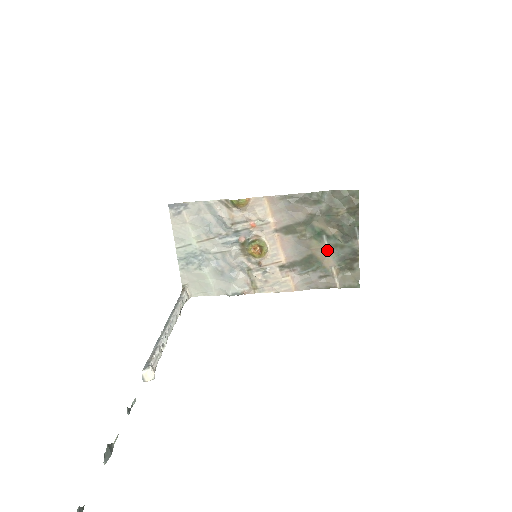
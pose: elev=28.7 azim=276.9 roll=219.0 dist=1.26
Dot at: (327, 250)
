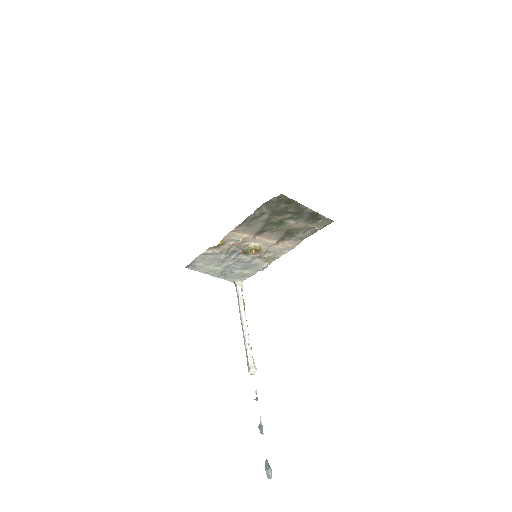
Dot at: (294, 223)
